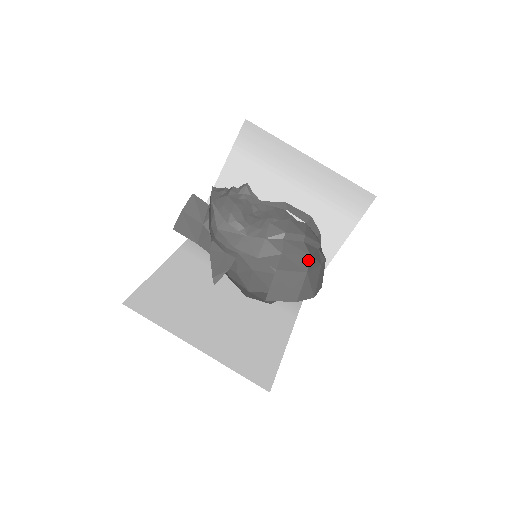
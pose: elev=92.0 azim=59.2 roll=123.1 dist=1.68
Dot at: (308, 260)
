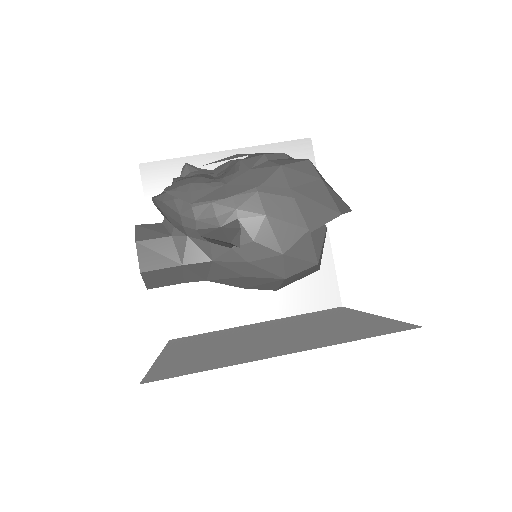
Dot at: (311, 165)
